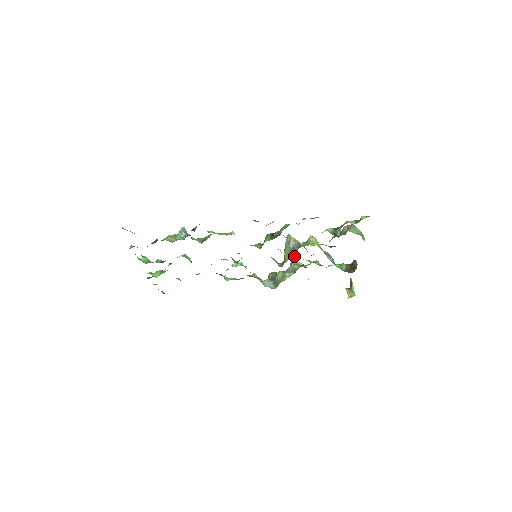
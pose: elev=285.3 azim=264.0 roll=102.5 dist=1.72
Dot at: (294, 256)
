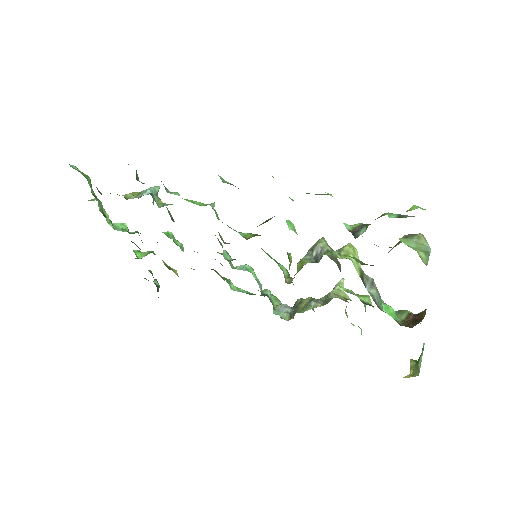
Dot at: (340, 281)
